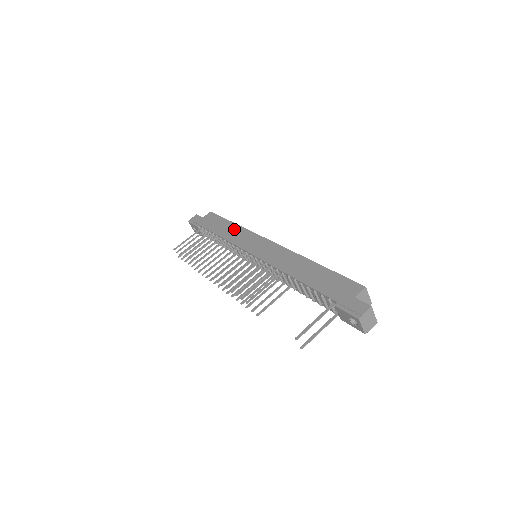
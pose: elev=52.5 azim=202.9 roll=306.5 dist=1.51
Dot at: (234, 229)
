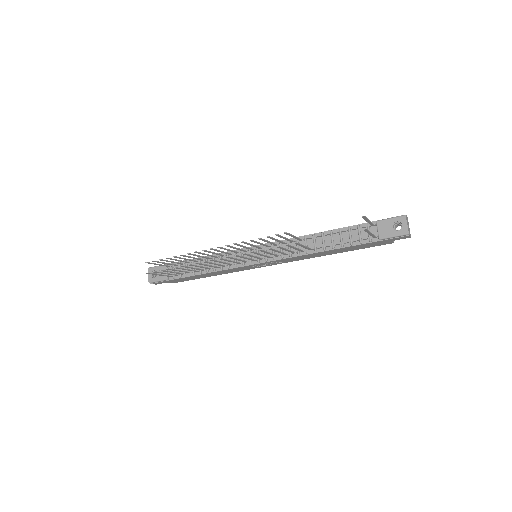
Dot at: occluded
